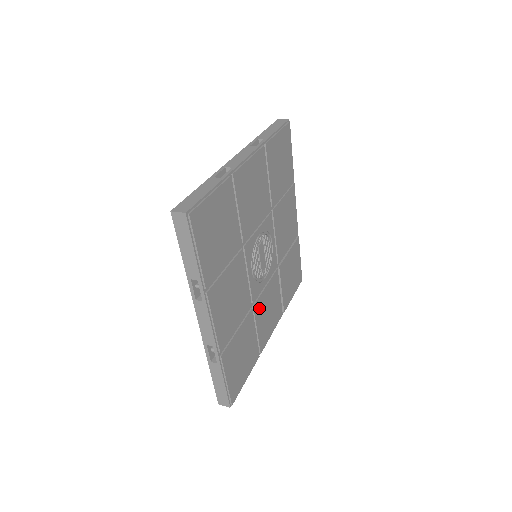
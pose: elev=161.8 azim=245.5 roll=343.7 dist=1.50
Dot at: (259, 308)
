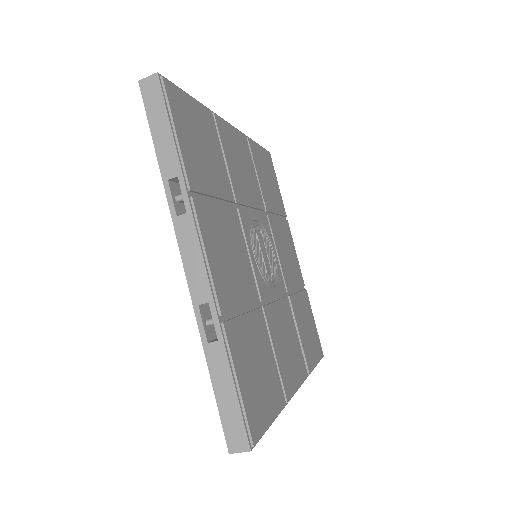
Dot at: (272, 321)
